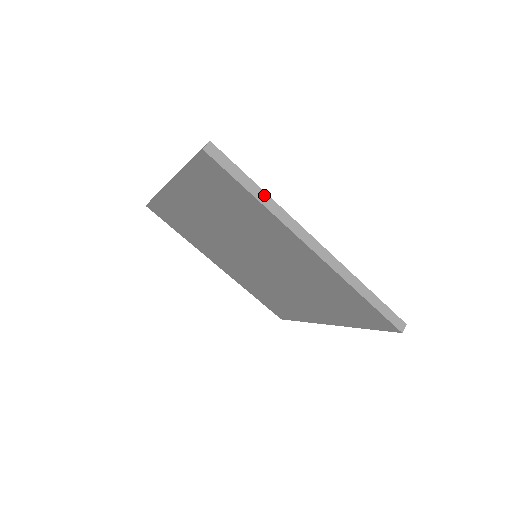
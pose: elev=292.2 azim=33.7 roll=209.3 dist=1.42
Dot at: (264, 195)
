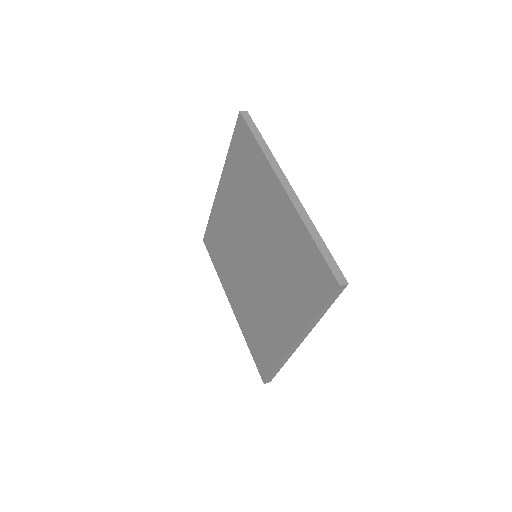
Dot at: (266, 146)
